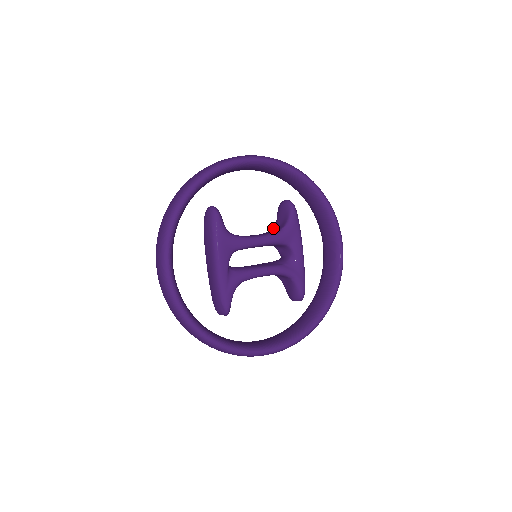
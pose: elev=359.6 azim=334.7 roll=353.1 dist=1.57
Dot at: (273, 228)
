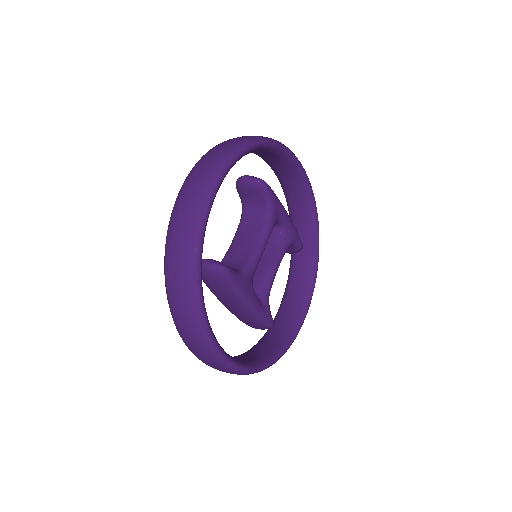
Dot at: (246, 212)
